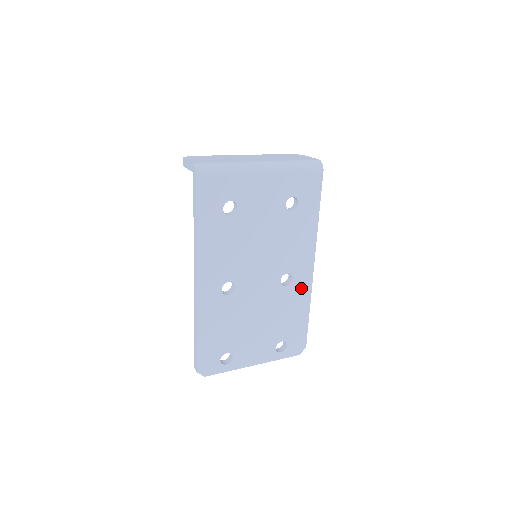
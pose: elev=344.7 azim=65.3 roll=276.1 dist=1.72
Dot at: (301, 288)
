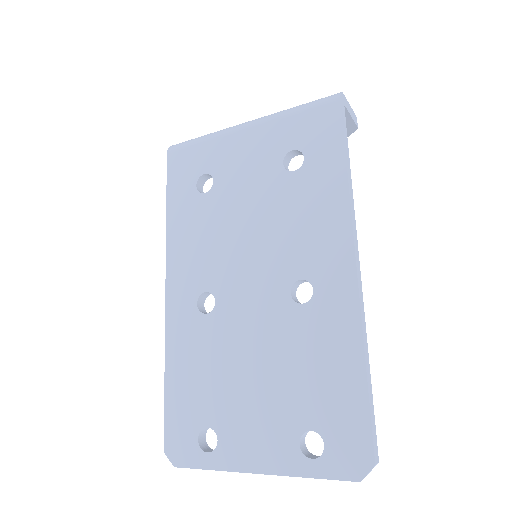
Dot at: (336, 311)
